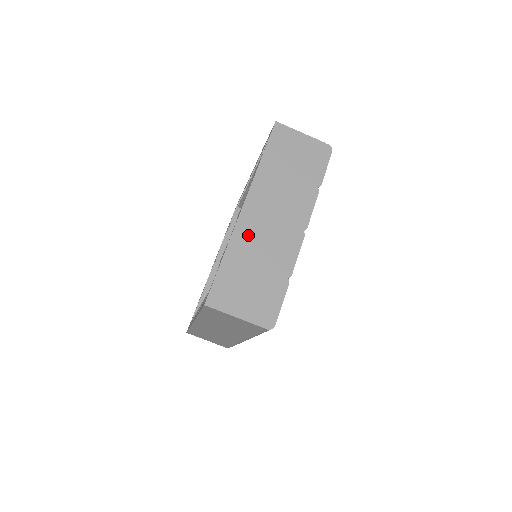
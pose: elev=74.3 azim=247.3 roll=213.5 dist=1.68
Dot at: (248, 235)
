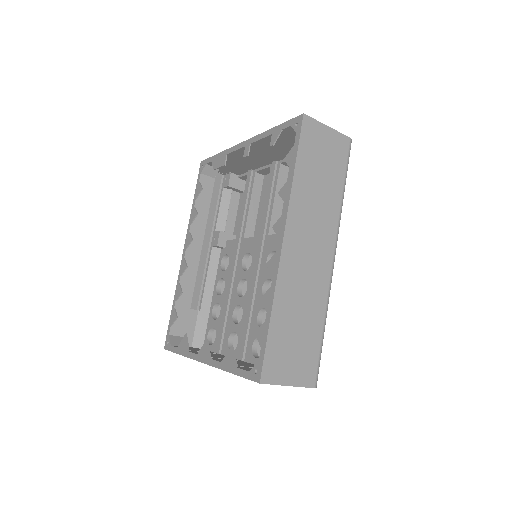
Dot at: occluded
